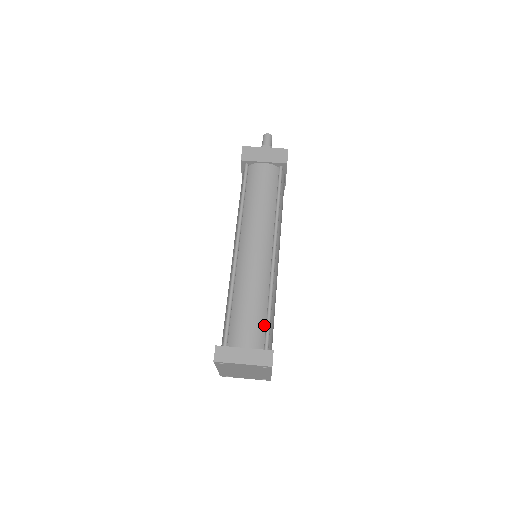
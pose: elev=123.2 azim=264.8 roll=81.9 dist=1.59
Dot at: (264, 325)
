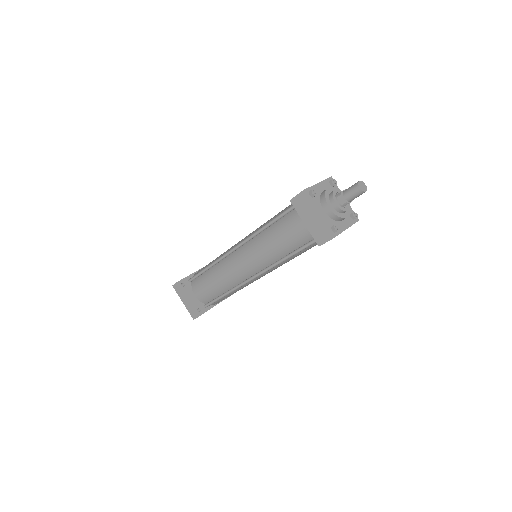
Dot at: (215, 297)
